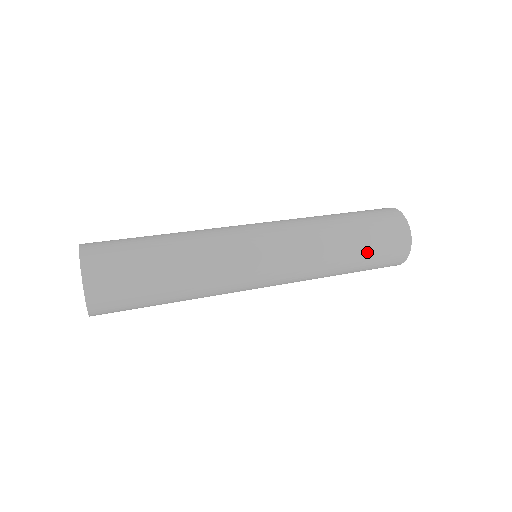
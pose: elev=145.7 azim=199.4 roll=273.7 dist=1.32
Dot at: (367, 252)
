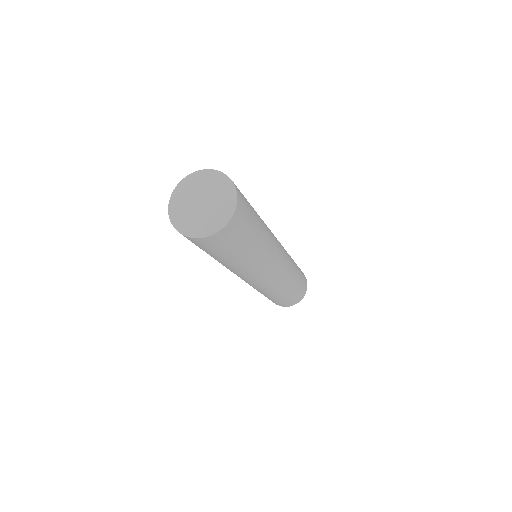
Dot at: (299, 271)
